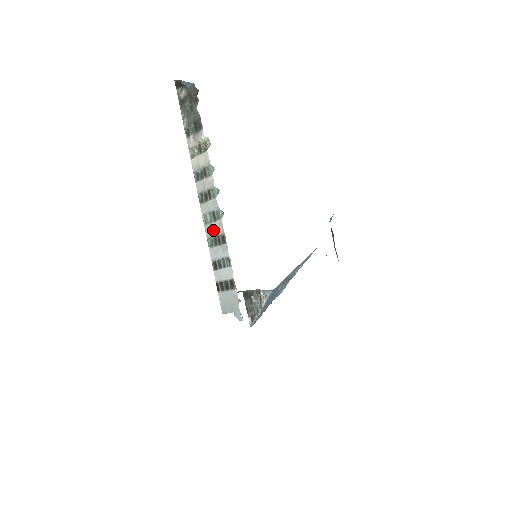
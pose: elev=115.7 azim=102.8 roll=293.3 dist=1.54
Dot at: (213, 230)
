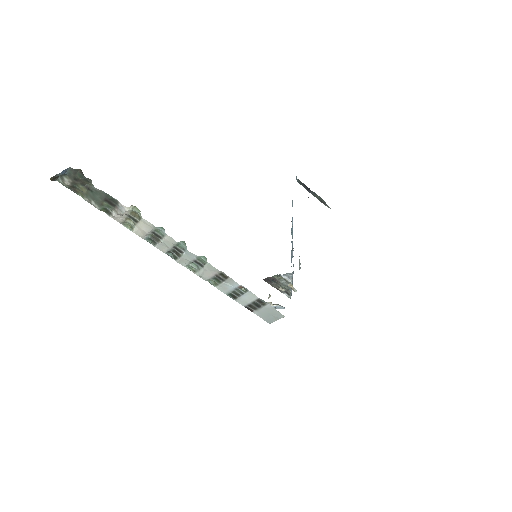
Dot at: (207, 274)
